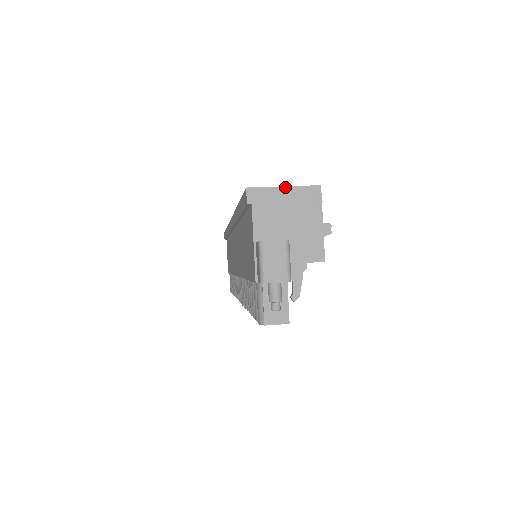
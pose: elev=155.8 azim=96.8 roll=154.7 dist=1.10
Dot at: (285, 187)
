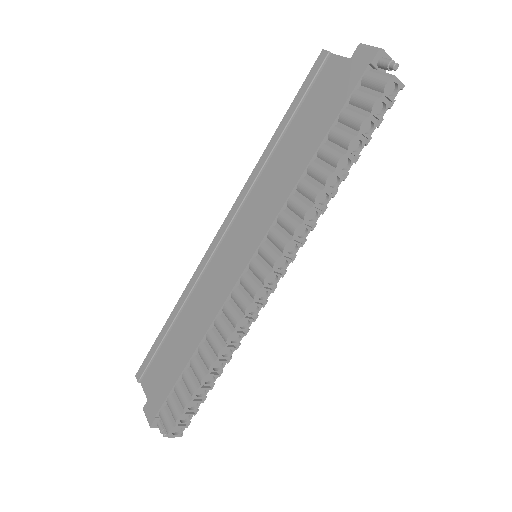
Dot at: occluded
